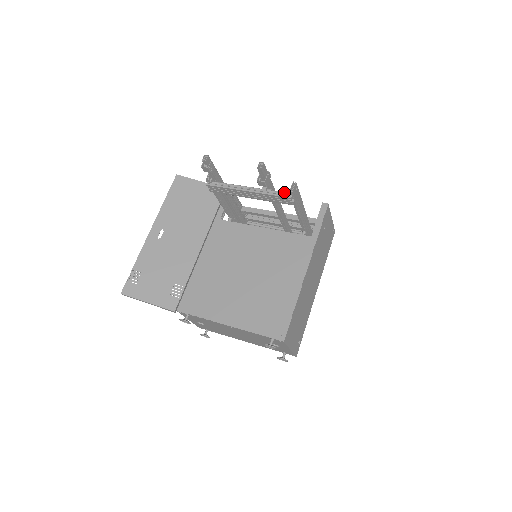
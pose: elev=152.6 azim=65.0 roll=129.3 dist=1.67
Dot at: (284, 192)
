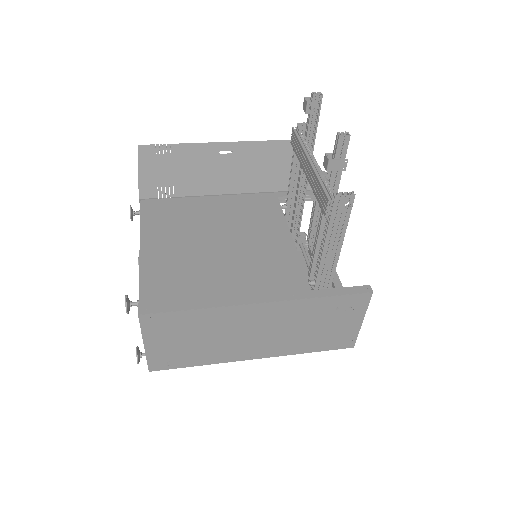
Dot at: occluded
